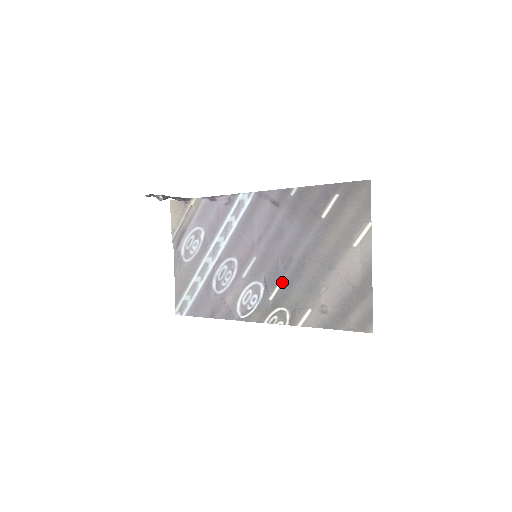
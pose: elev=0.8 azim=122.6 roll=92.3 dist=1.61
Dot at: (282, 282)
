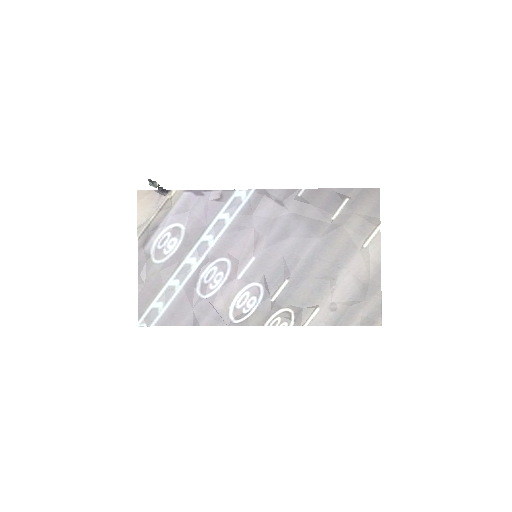
Dot at: (286, 282)
